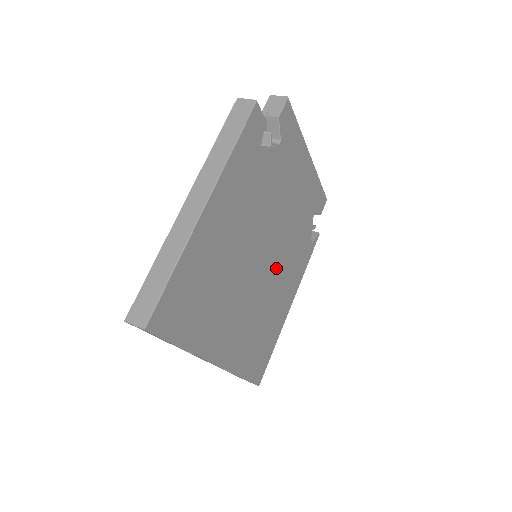
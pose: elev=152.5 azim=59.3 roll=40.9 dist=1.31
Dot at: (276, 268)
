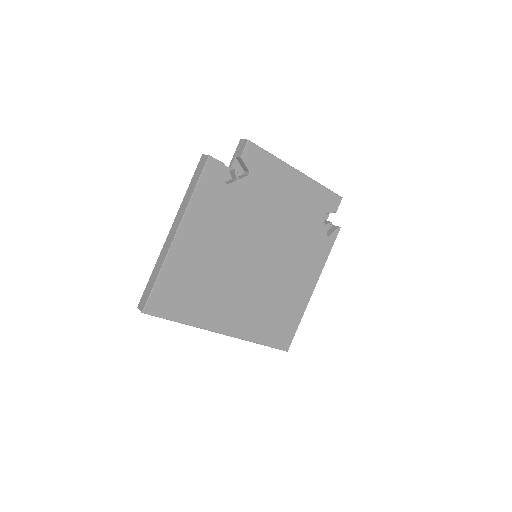
Dot at: (279, 263)
